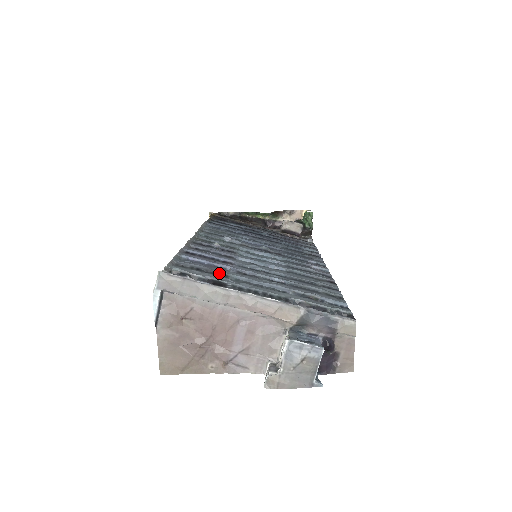
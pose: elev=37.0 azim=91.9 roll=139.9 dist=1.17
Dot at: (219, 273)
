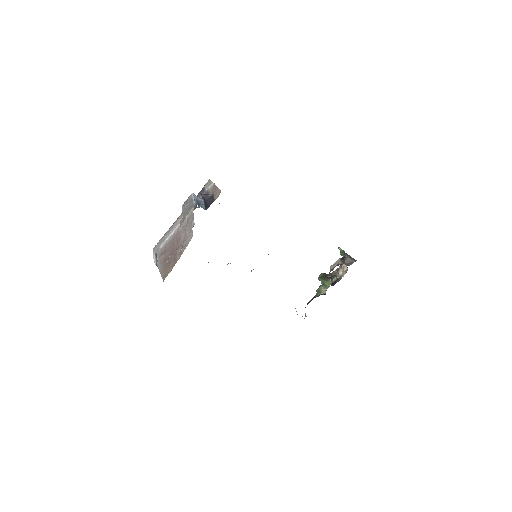
Dot at: occluded
